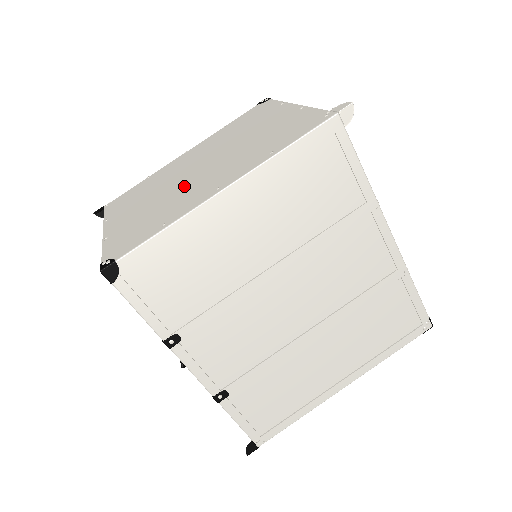
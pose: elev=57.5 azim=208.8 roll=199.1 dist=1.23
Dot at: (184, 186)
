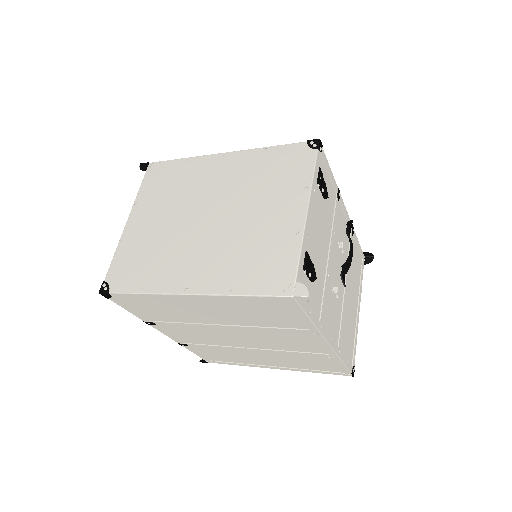
Dot at: (184, 237)
